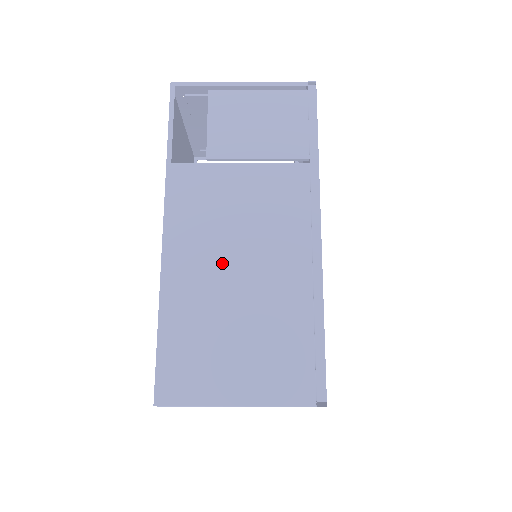
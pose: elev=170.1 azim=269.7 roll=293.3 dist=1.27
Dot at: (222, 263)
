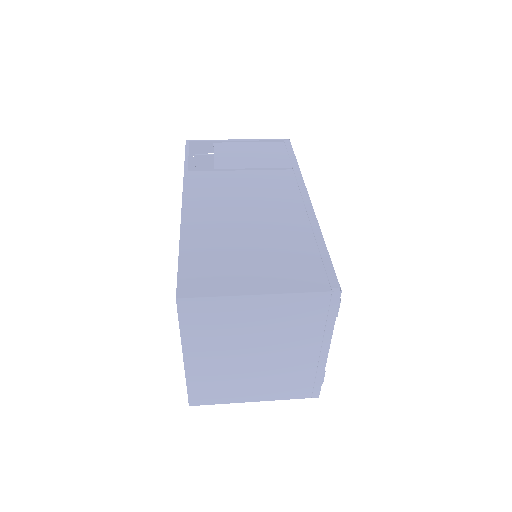
Dot at: (233, 215)
